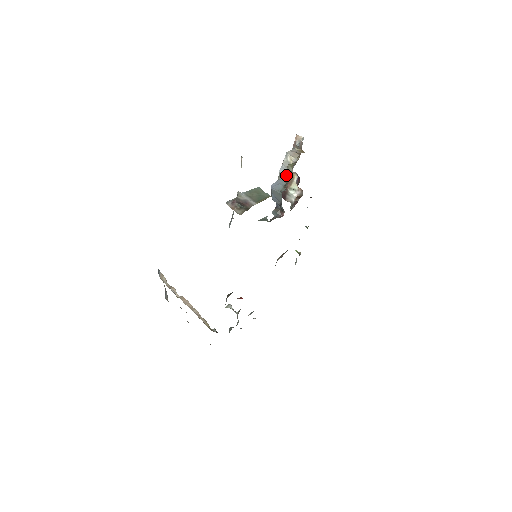
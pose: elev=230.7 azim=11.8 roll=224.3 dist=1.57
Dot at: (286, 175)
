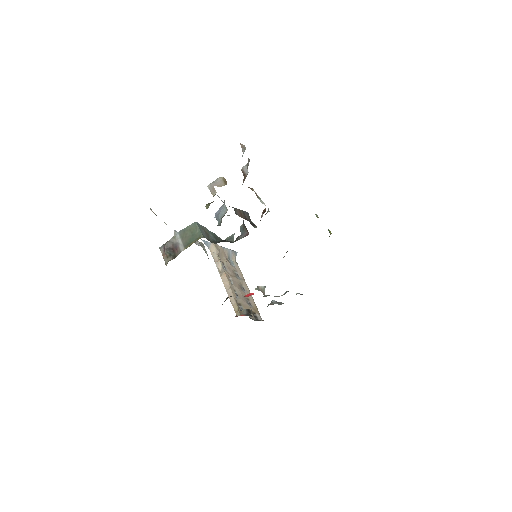
Dot at: occluded
